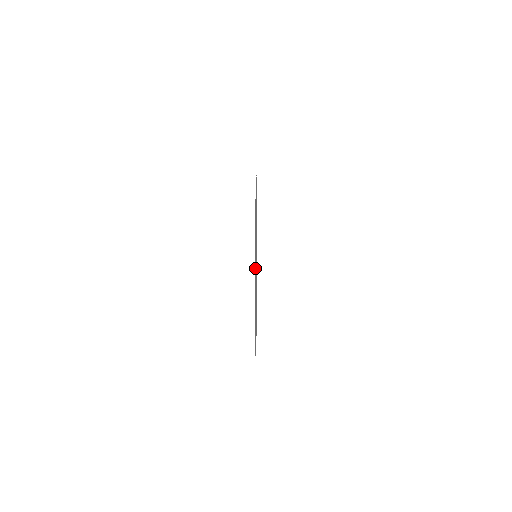
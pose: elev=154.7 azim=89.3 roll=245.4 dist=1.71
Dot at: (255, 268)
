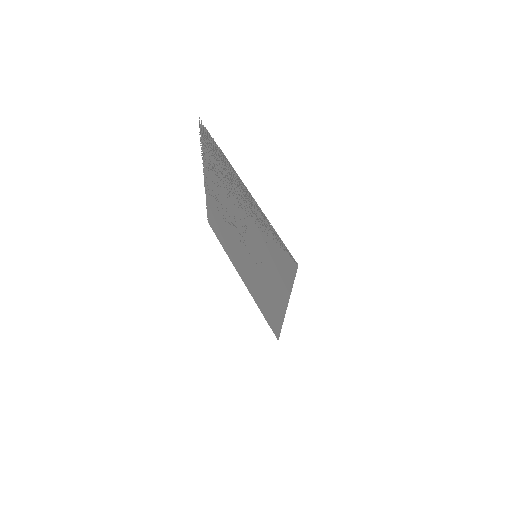
Dot at: (273, 290)
